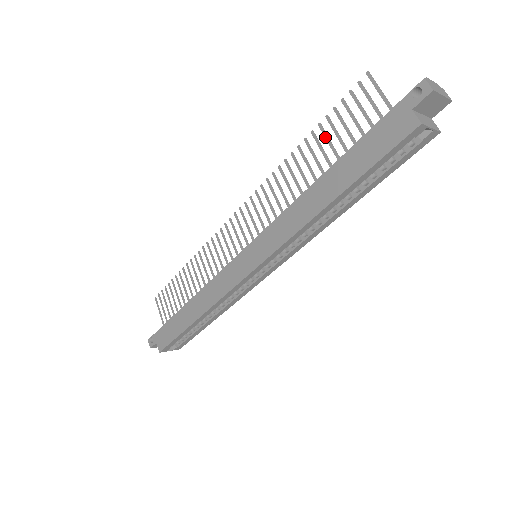
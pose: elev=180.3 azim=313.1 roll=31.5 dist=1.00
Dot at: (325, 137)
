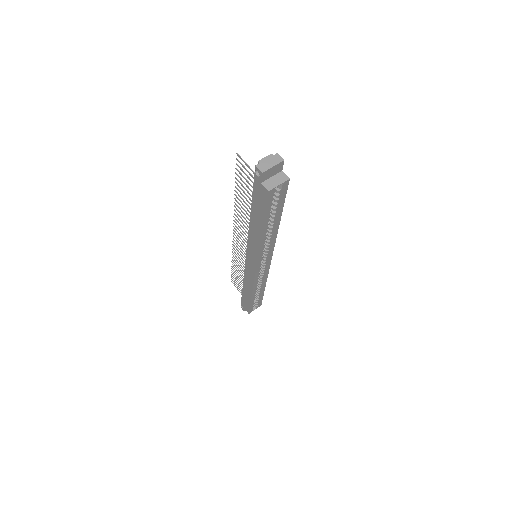
Dot at: (242, 190)
